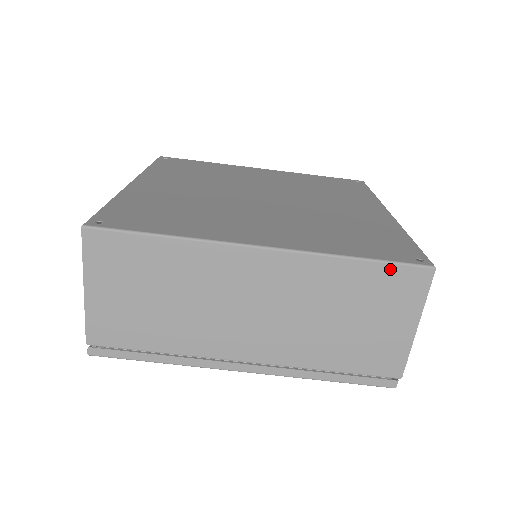
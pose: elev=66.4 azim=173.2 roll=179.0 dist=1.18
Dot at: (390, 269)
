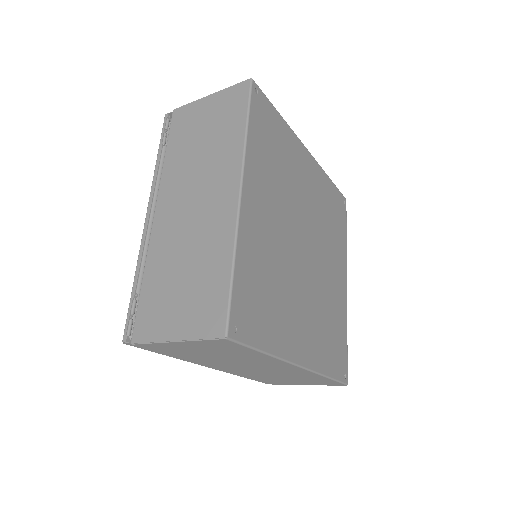
Dot at: (333, 382)
